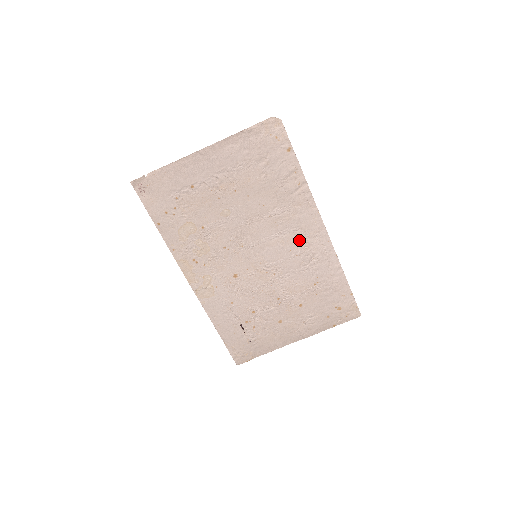
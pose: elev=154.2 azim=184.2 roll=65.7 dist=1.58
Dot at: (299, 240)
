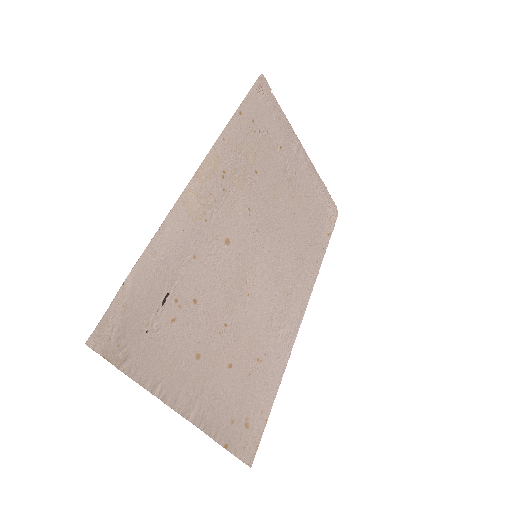
Dot at: (285, 298)
